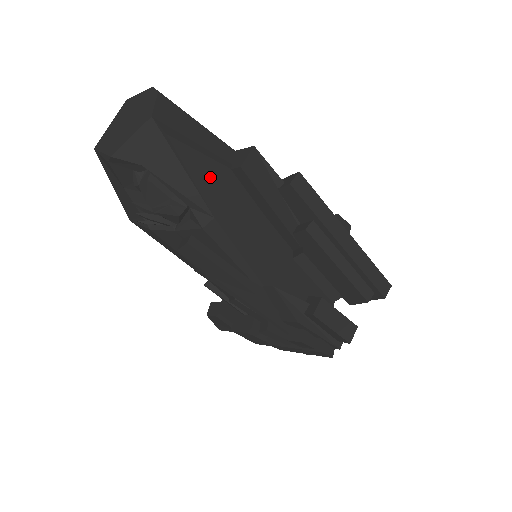
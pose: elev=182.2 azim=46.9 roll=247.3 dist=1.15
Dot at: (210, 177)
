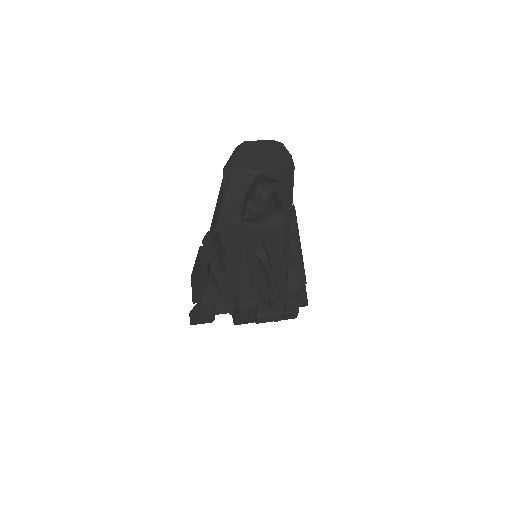
Dot at: occluded
